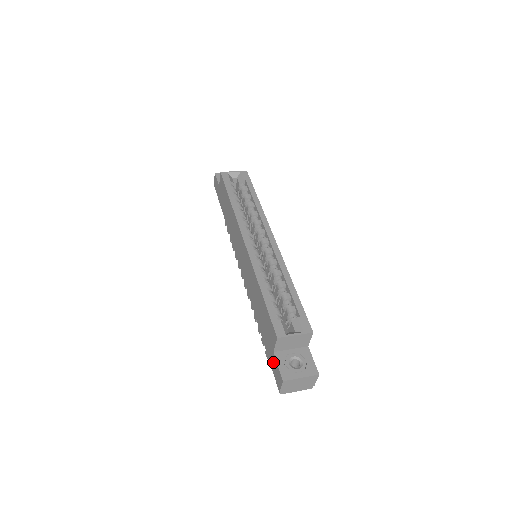
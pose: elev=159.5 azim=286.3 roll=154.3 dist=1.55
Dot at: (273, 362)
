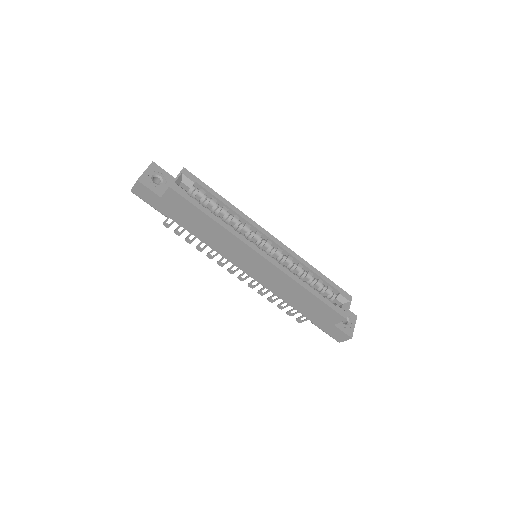
Dot at: (332, 330)
